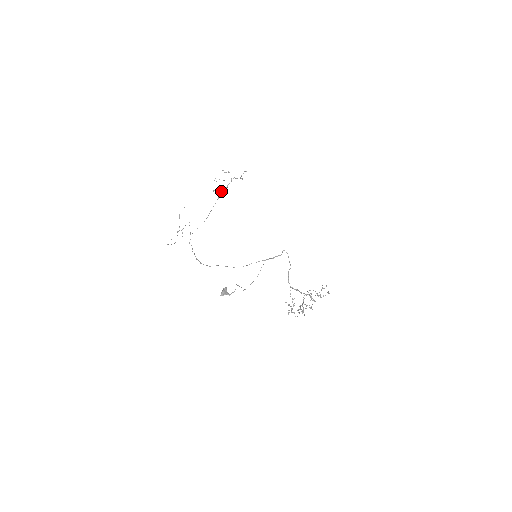
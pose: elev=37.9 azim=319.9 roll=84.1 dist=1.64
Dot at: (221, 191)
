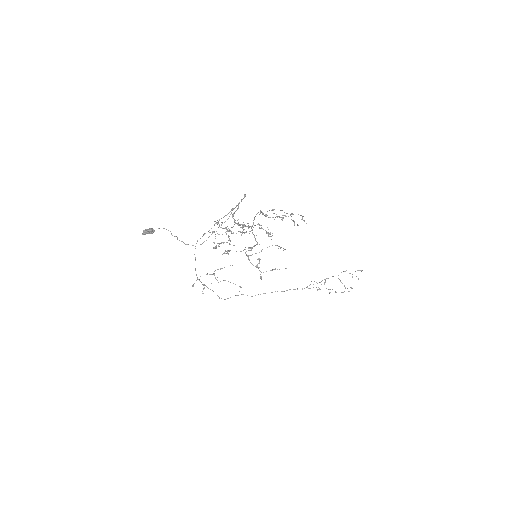
Dot at: (318, 287)
